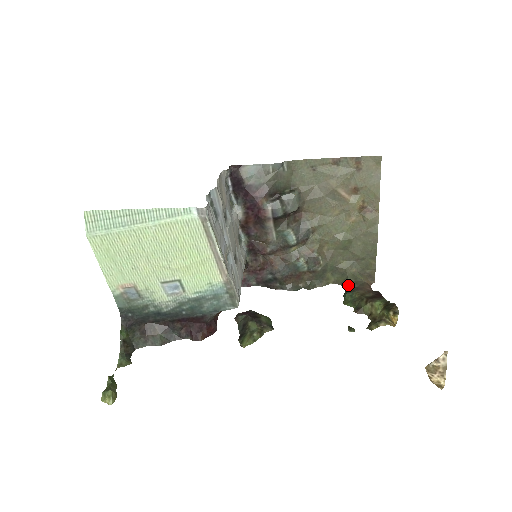
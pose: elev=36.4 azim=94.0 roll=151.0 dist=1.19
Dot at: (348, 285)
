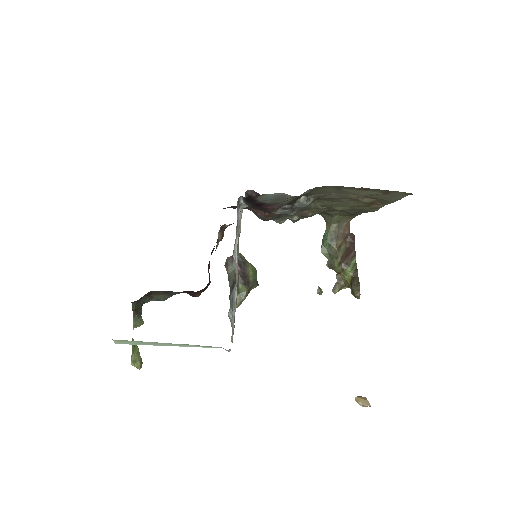
Dot at: (330, 226)
